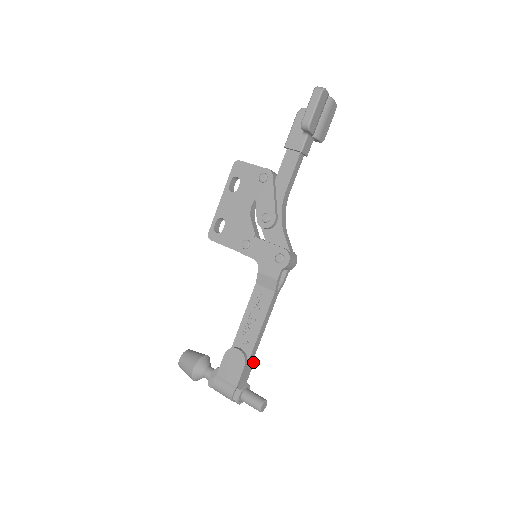
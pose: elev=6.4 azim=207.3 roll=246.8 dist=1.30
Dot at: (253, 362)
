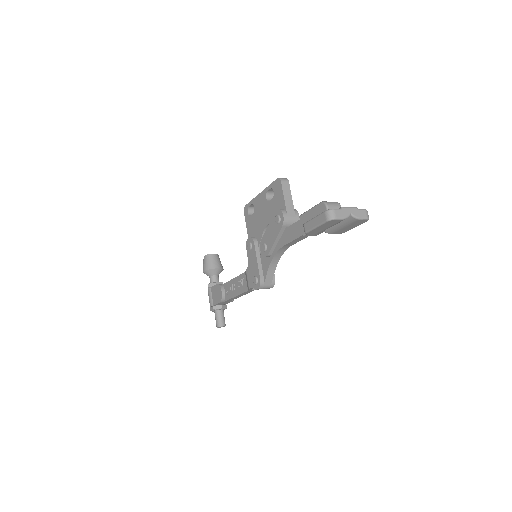
Dot at: (232, 301)
